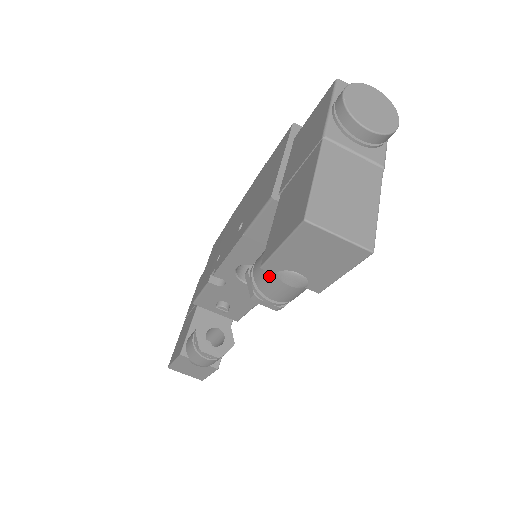
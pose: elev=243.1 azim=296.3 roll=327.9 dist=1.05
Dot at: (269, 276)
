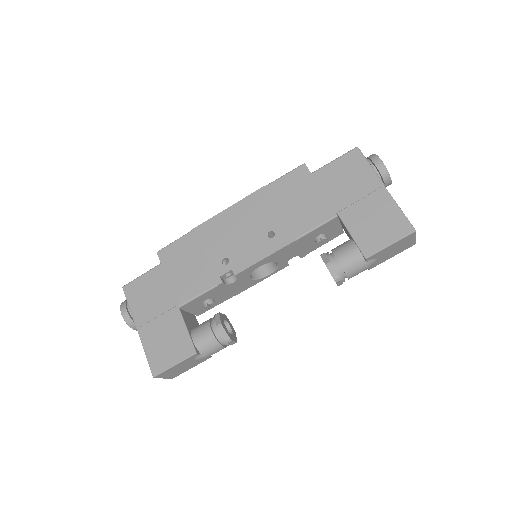
Dot at: (360, 264)
